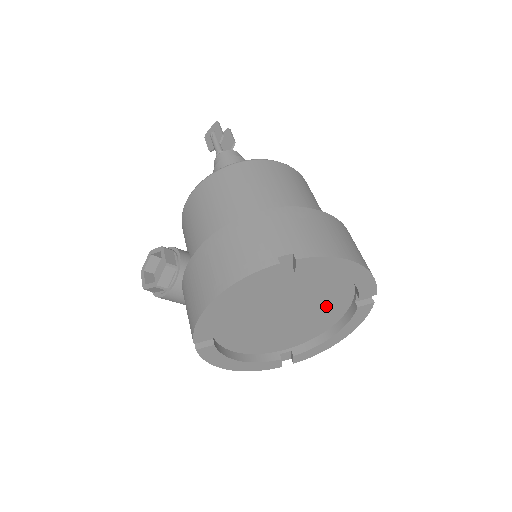
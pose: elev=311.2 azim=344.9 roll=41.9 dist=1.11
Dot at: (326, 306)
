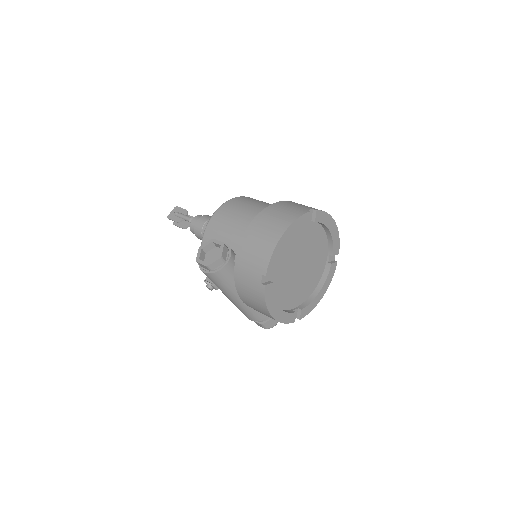
Dot at: (316, 265)
